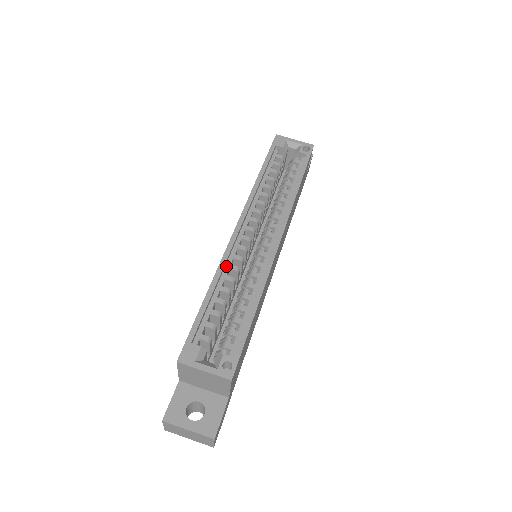
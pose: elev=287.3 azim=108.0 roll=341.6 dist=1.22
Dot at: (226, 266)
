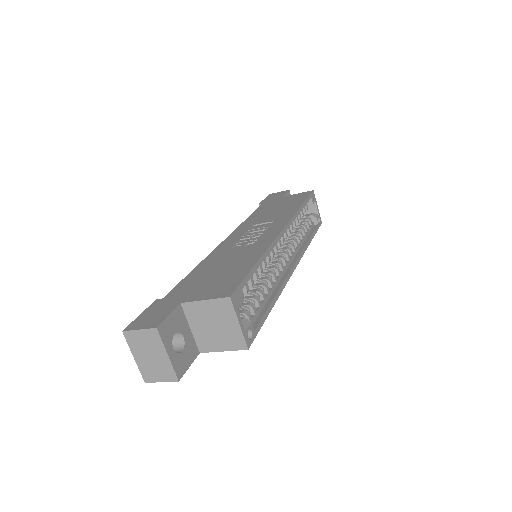
Dot at: occluded
